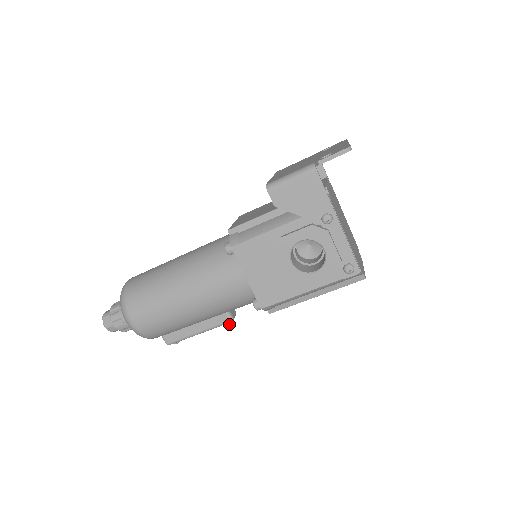
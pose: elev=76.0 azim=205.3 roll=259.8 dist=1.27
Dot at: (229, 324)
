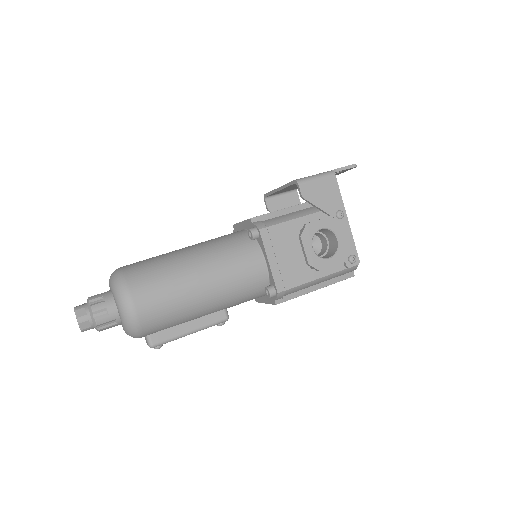
Dot at: occluded
